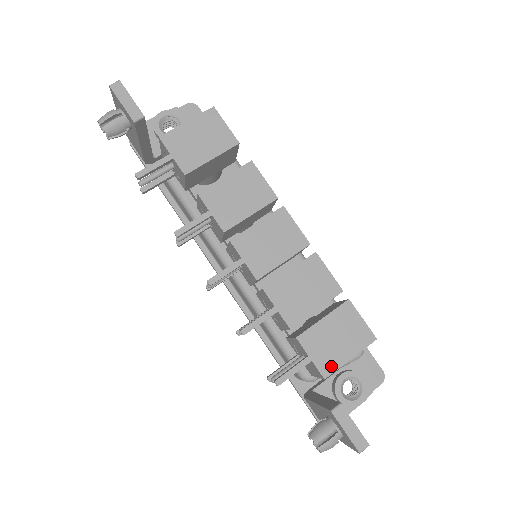
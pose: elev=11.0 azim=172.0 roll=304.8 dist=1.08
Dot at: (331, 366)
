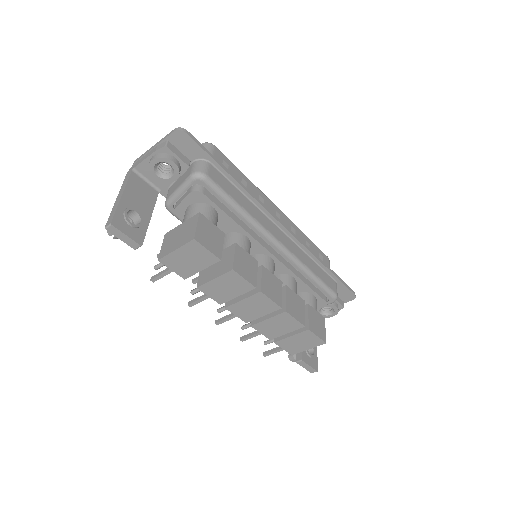
Dot at: (296, 352)
